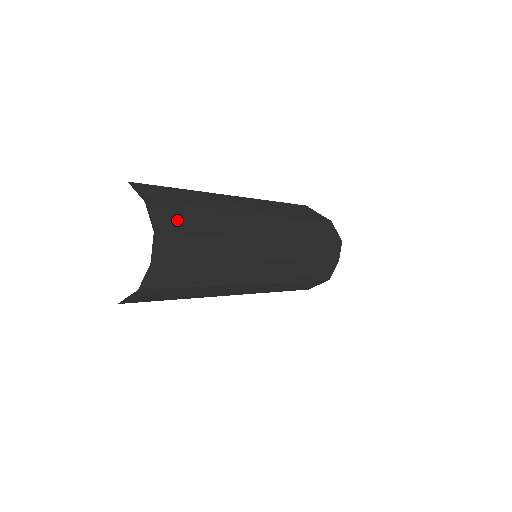
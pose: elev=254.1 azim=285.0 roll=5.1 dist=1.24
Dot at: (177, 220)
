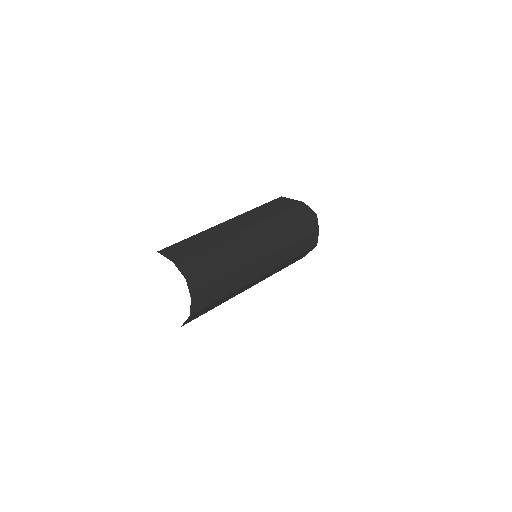
Dot at: (196, 264)
